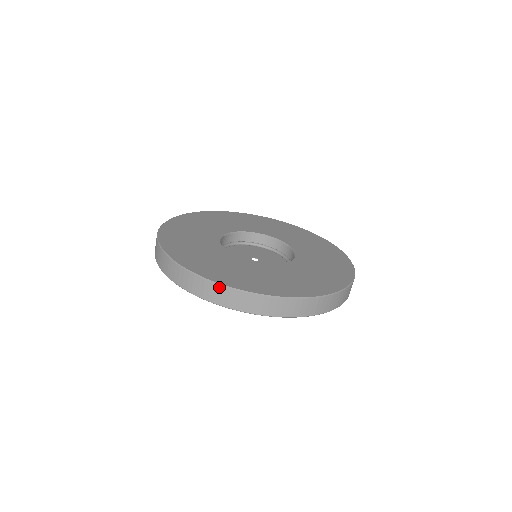
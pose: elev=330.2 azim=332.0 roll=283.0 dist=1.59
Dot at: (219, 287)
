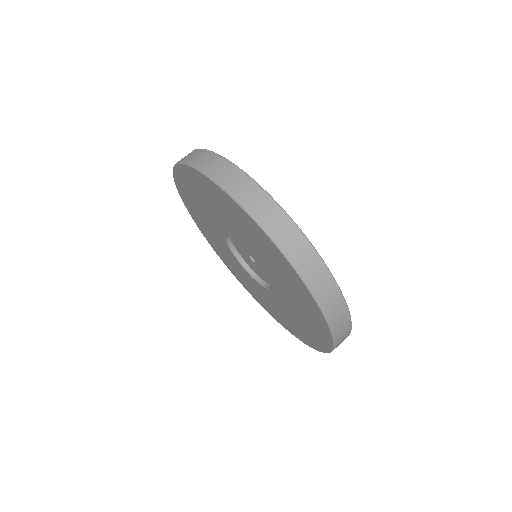
Dot at: (210, 153)
